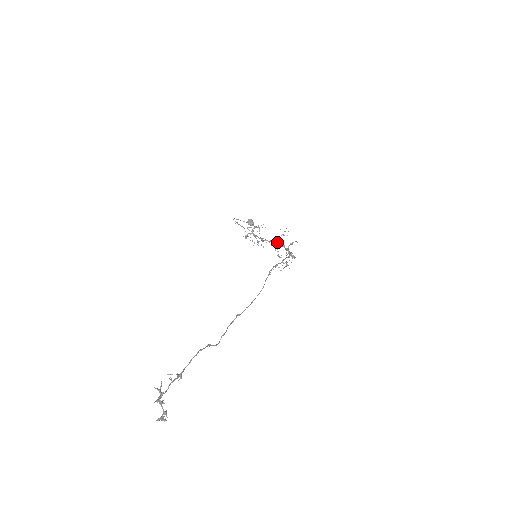
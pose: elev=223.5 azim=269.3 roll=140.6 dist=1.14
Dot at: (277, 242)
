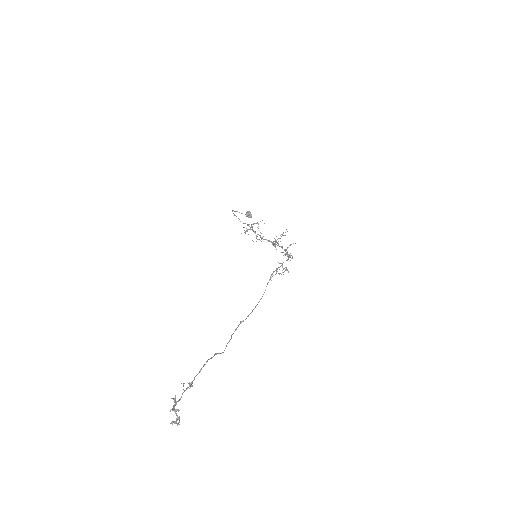
Dot at: (276, 241)
